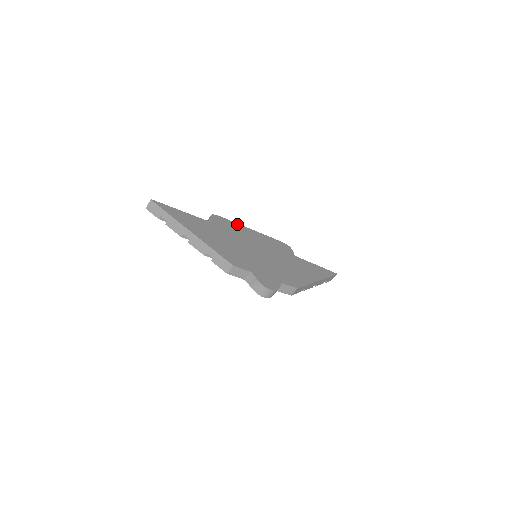
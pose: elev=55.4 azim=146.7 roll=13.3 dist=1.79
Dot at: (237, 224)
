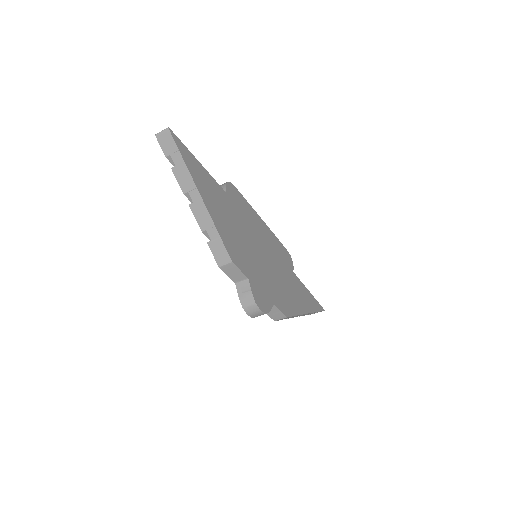
Dot at: (250, 206)
